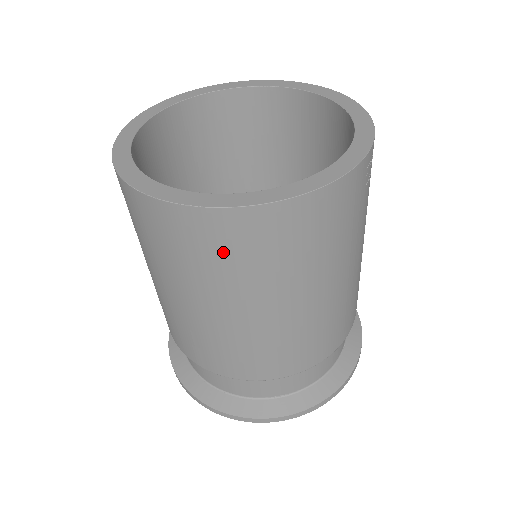
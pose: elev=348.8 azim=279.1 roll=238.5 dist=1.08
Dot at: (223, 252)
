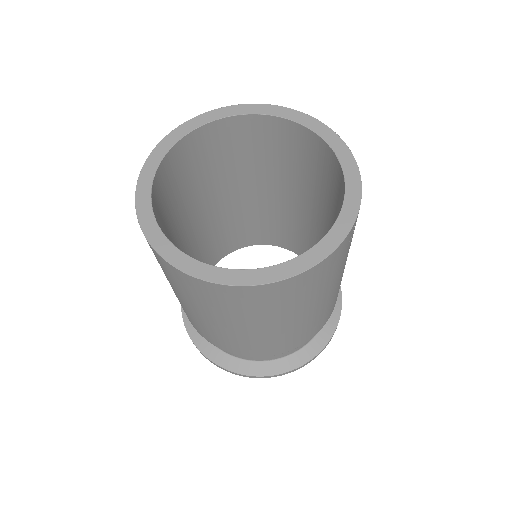
Dot at: (229, 303)
